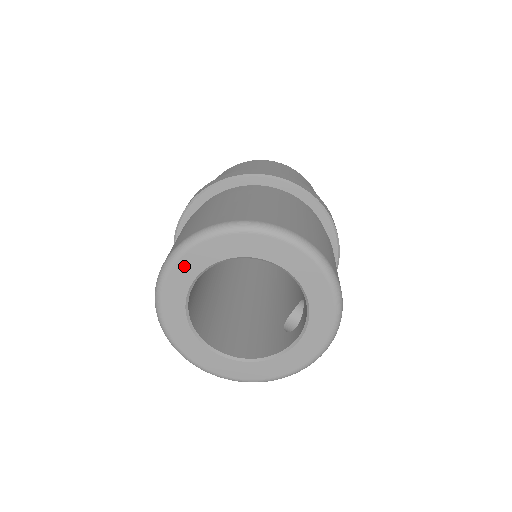
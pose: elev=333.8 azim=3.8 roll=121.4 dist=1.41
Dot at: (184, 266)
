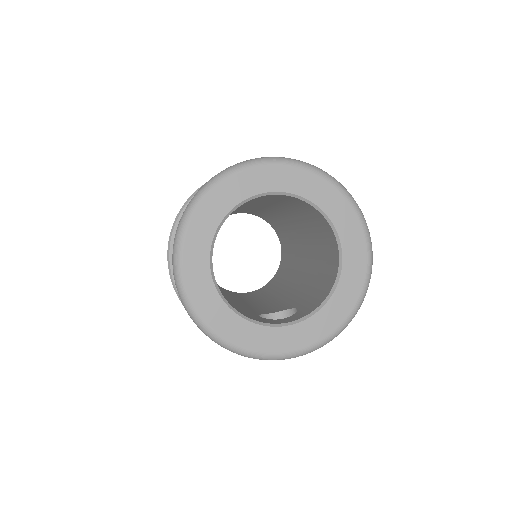
Dot at: (277, 174)
